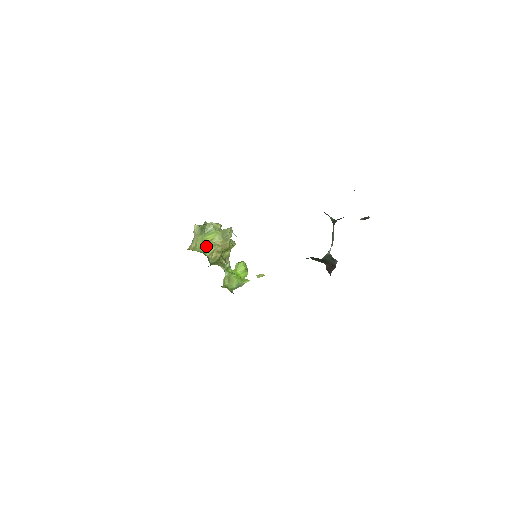
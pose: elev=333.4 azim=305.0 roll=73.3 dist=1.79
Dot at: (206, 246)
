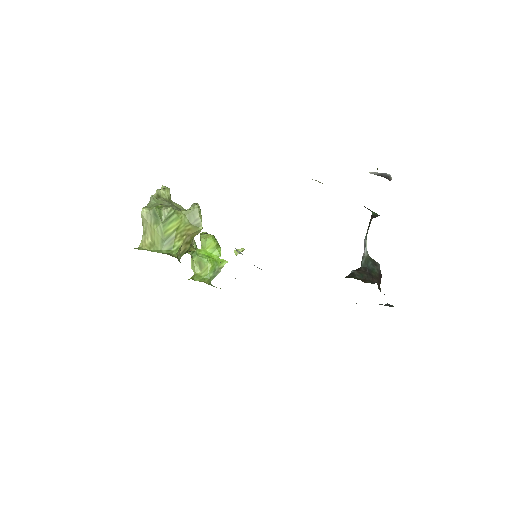
Dot at: (170, 241)
